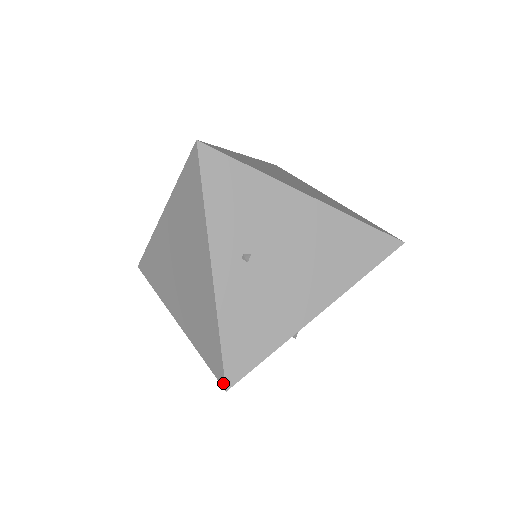
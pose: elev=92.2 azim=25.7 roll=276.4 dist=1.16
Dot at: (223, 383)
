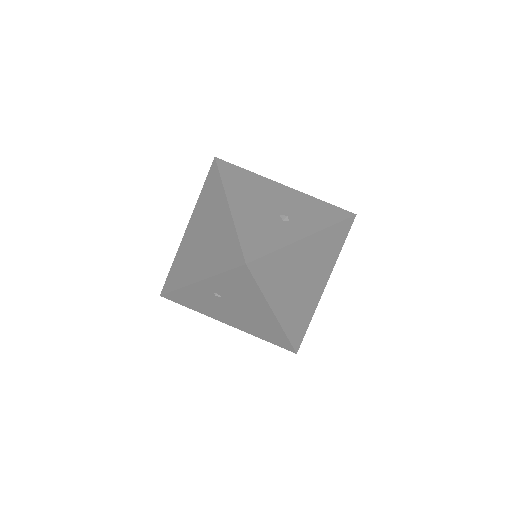
Dot at: (162, 293)
